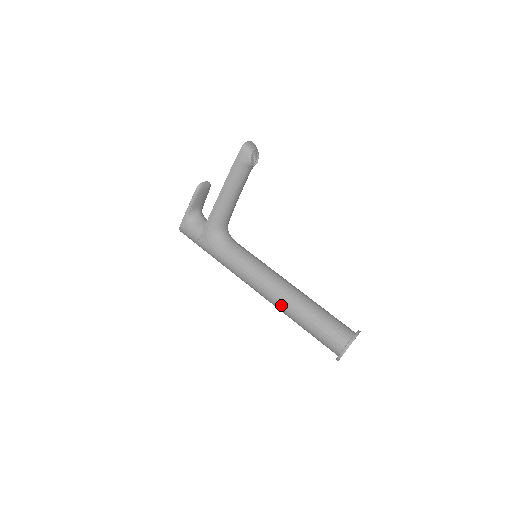
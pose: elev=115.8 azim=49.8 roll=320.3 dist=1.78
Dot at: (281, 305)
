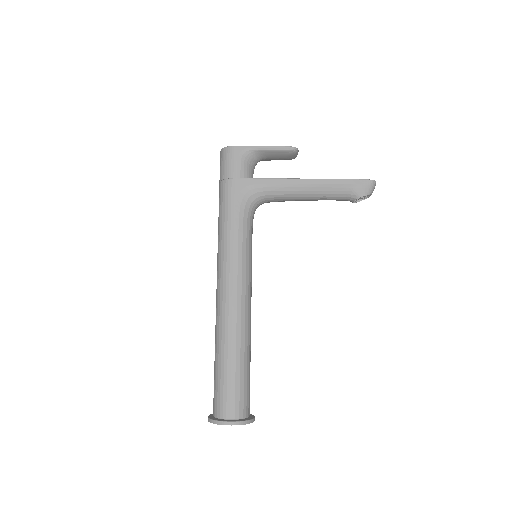
Dot at: (229, 320)
